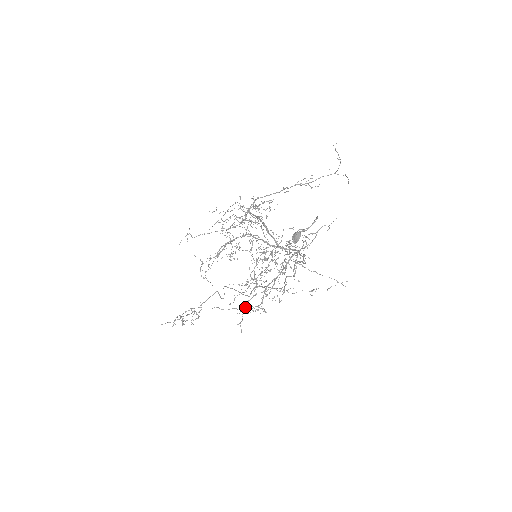
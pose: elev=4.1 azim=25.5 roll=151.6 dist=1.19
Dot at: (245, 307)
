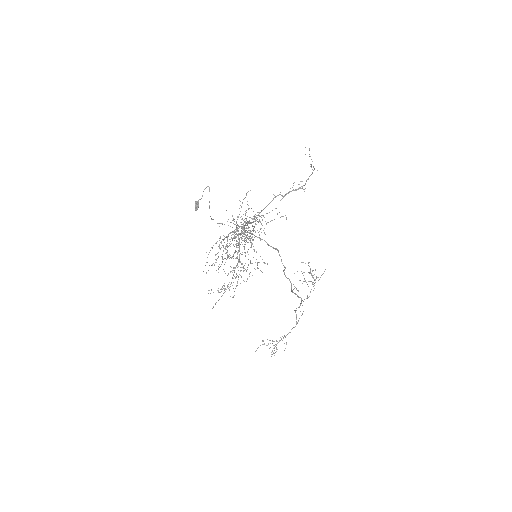
Dot at: occluded
